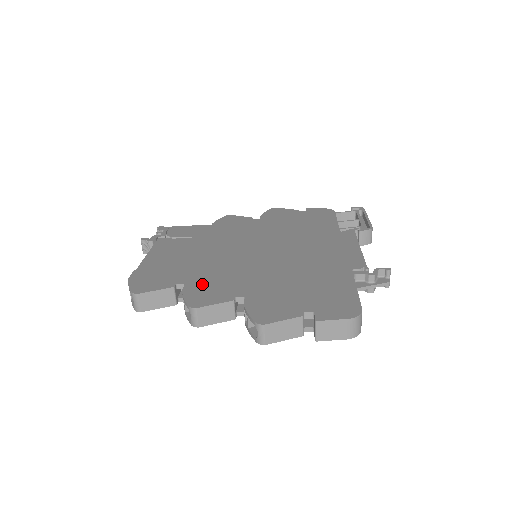
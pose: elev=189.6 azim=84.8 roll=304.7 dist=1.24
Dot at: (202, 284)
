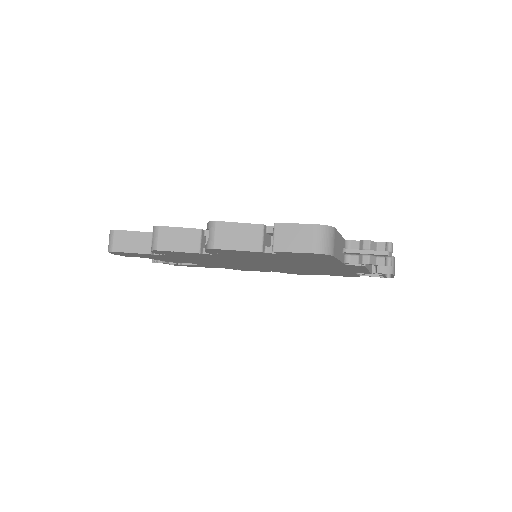
Dot at: occluded
